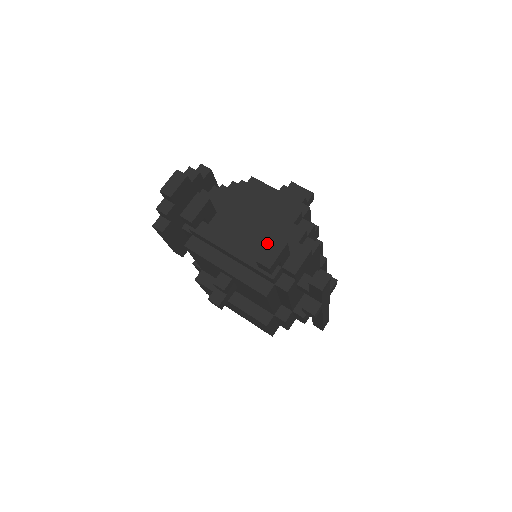
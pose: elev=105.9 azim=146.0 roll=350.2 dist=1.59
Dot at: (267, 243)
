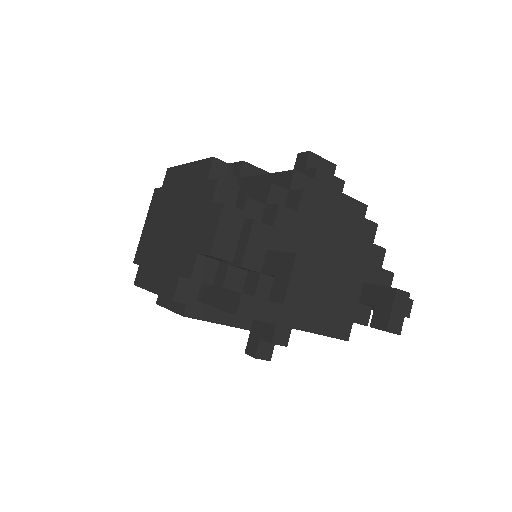
Dot at: (353, 281)
